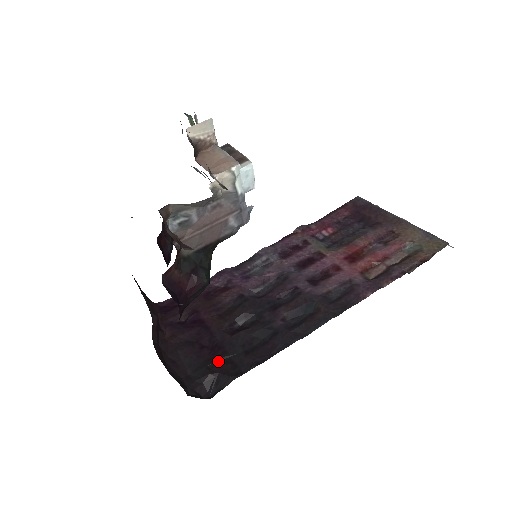
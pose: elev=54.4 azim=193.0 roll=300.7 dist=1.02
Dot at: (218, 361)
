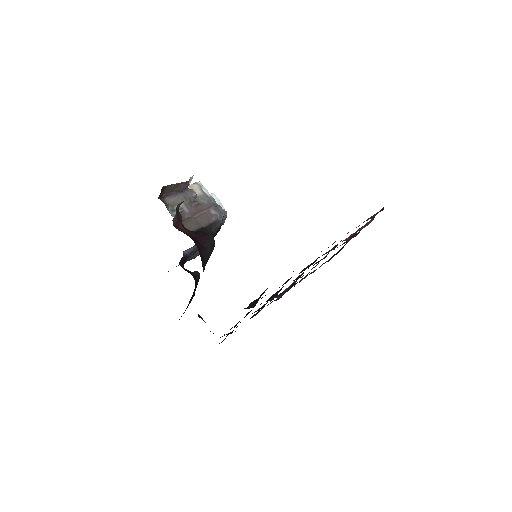
Dot at: occluded
